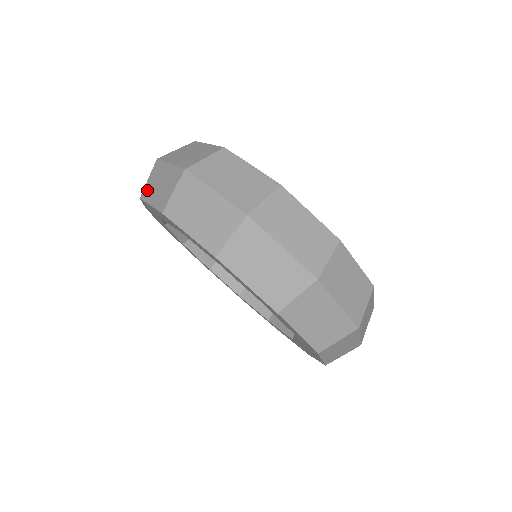
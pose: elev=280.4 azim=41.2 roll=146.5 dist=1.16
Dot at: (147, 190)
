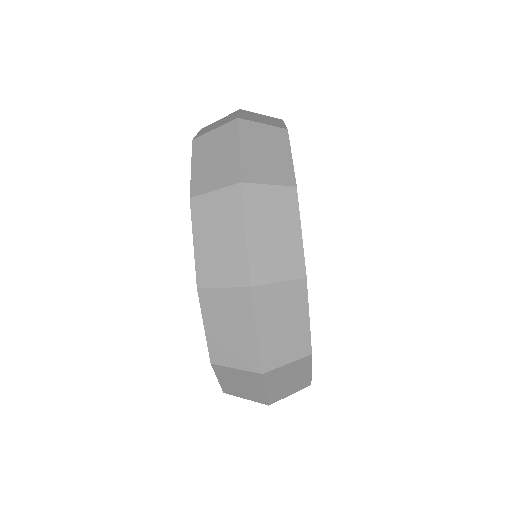
Dot at: (203, 142)
